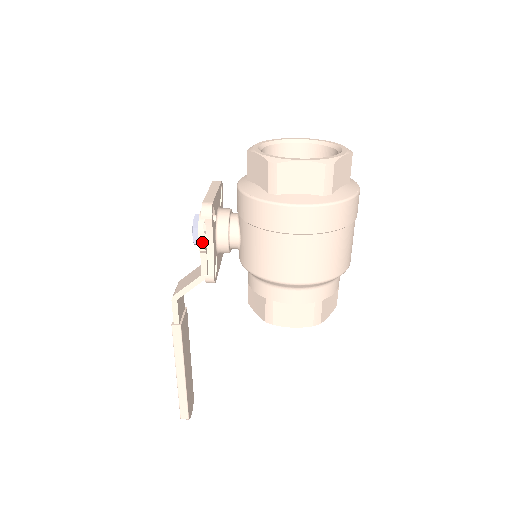
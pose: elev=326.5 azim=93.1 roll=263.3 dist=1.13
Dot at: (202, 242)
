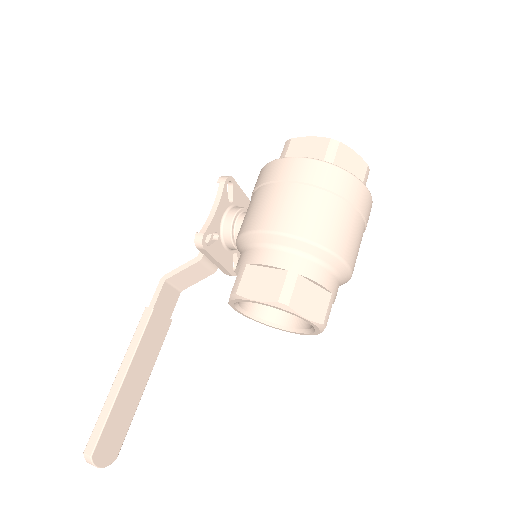
Dot at: occluded
